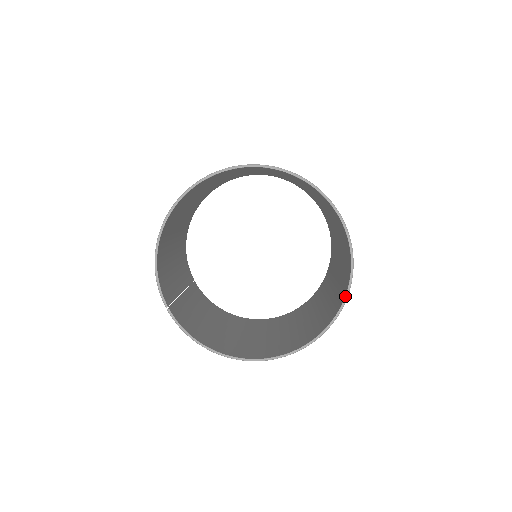
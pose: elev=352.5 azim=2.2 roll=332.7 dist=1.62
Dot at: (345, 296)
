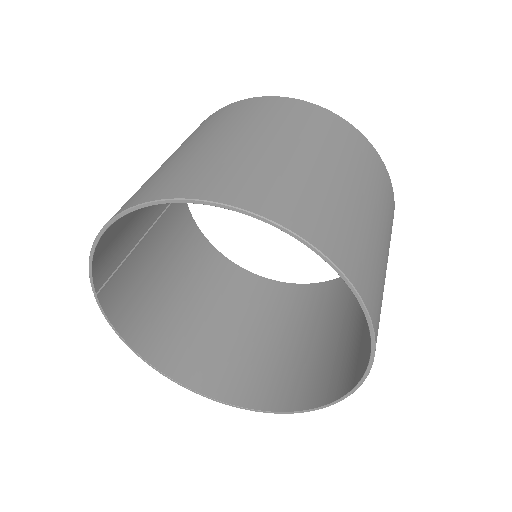
Dot at: (314, 408)
